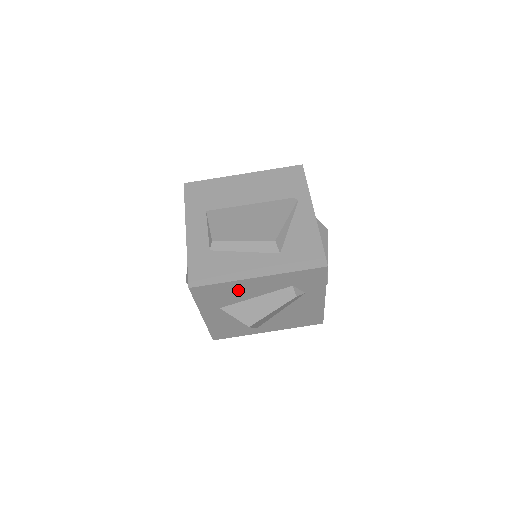
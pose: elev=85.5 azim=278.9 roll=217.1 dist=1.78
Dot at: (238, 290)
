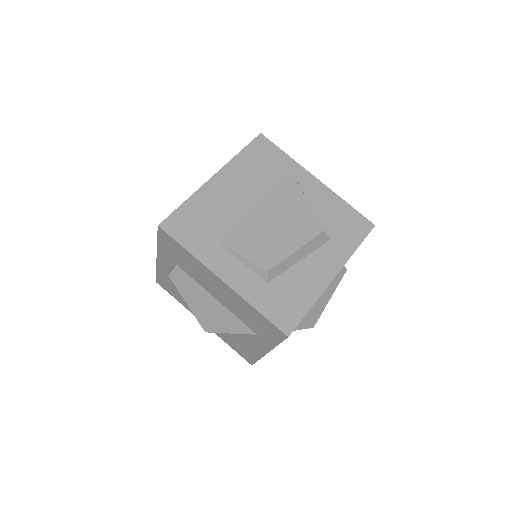
Dot at: occluded
